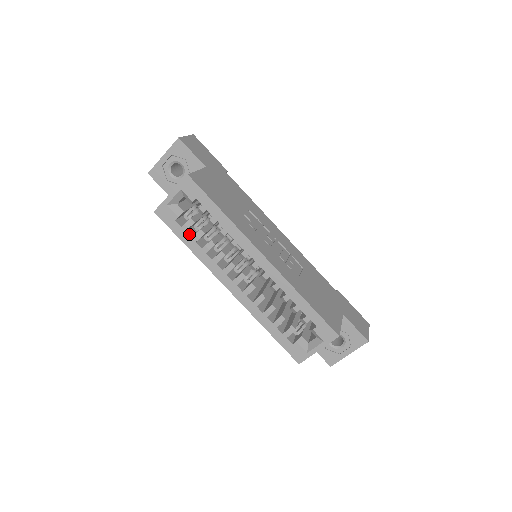
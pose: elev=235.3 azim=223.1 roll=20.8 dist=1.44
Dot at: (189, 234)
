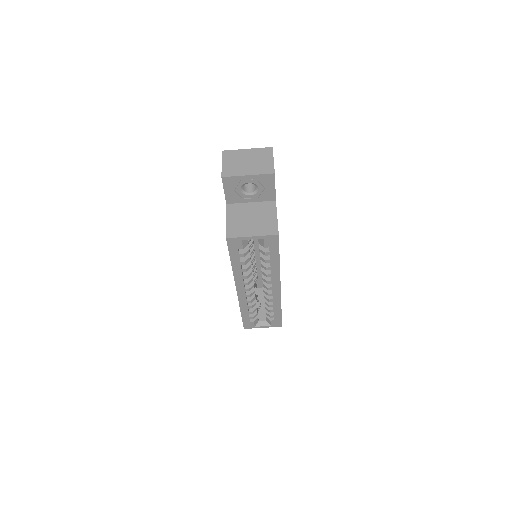
Dot at: (240, 258)
